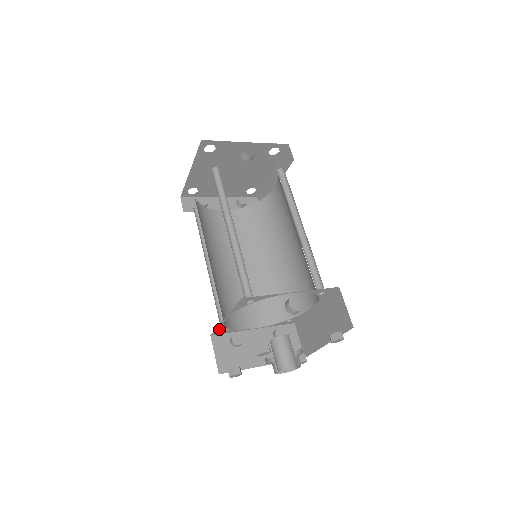
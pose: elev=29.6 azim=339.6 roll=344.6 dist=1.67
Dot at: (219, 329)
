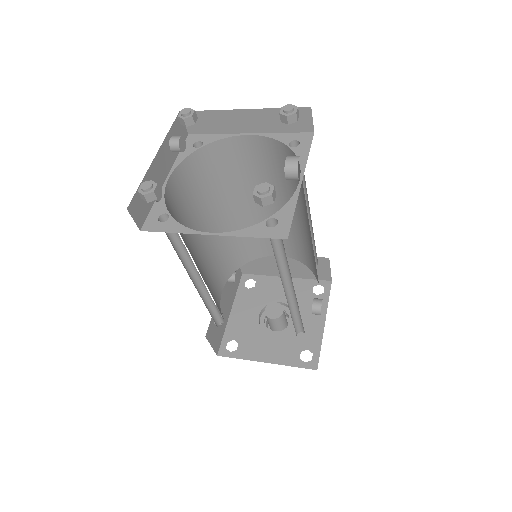
Dot at: occluded
